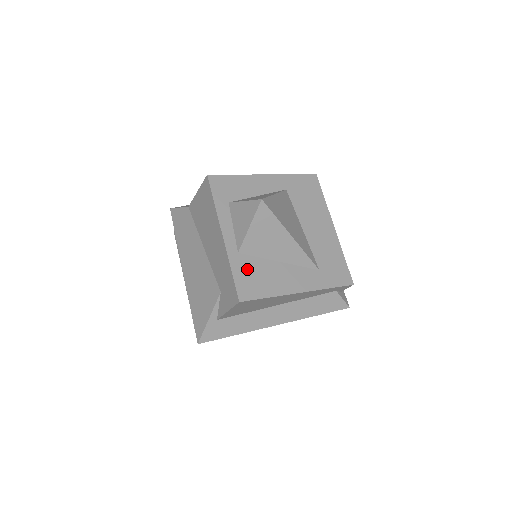
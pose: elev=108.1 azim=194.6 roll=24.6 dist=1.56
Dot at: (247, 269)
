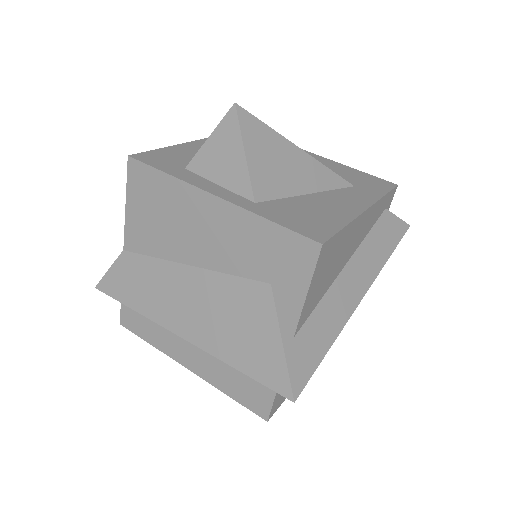
Dot at: (285, 212)
